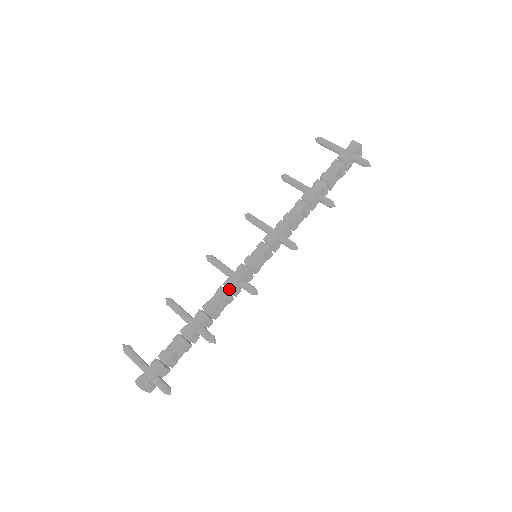
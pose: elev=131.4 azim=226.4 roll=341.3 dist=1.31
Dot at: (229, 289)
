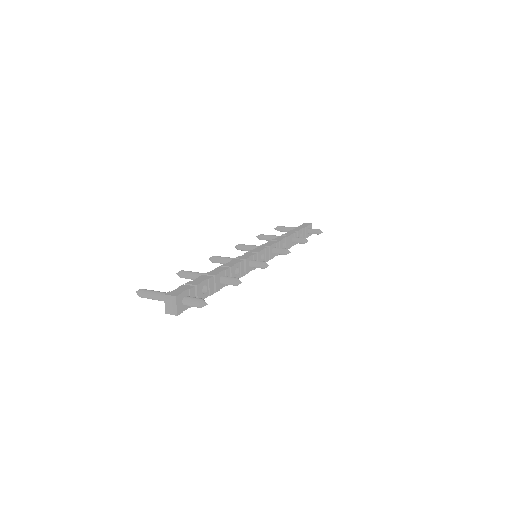
Dot at: (243, 260)
